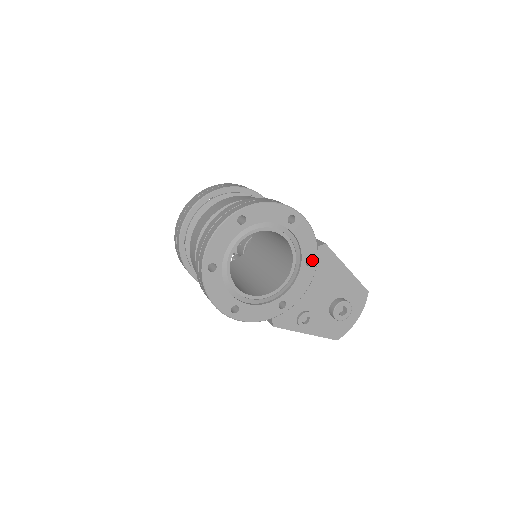
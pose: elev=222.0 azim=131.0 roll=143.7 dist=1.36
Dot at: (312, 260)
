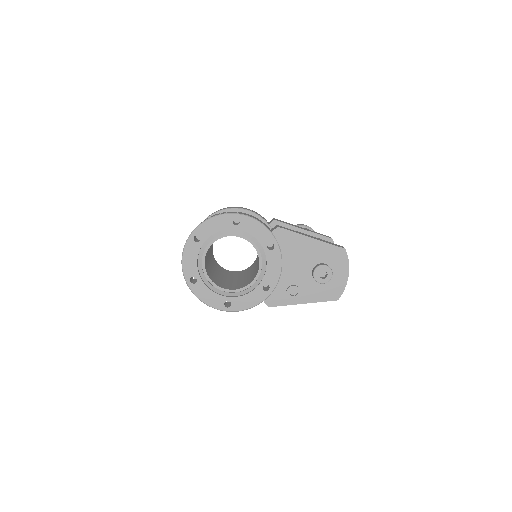
Dot at: occluded
